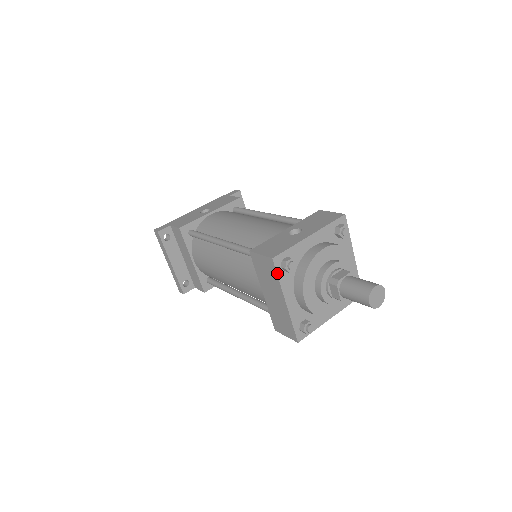
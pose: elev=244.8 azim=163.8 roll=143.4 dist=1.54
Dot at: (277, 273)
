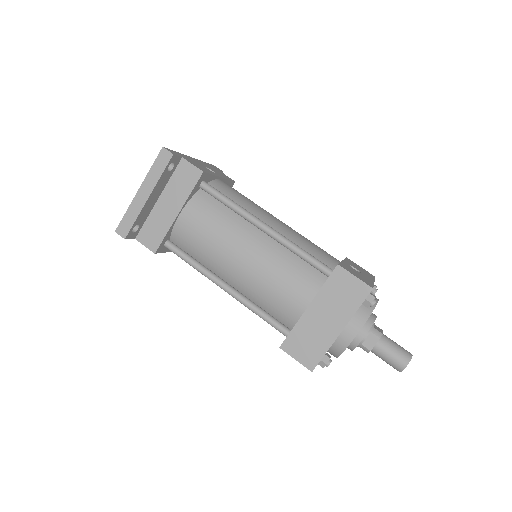
Dot at: occluded
